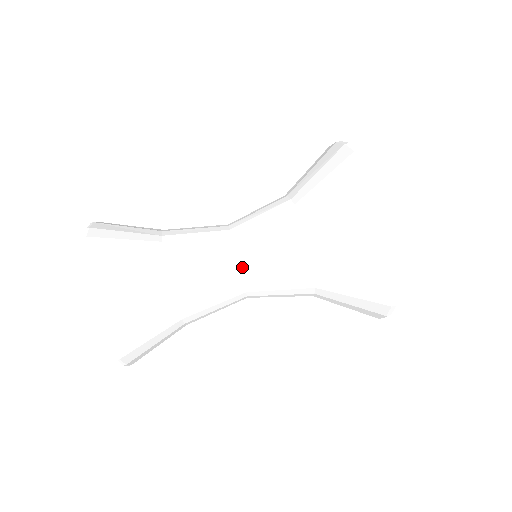
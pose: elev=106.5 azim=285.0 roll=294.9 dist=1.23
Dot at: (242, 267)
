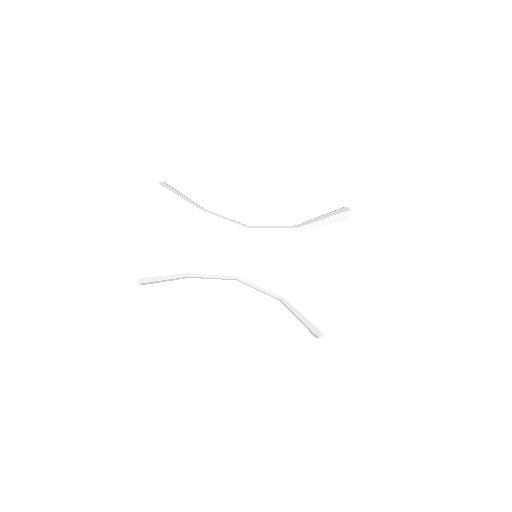
Dot at: occluded
